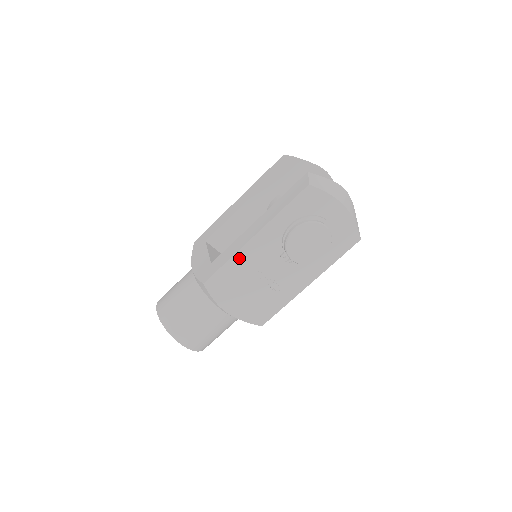
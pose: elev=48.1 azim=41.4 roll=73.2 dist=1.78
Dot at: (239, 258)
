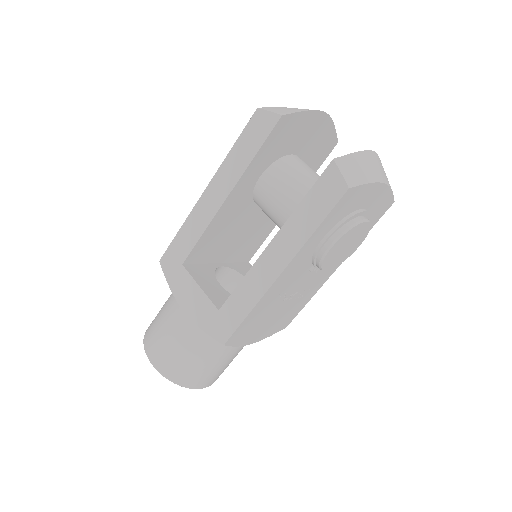
Dot at: (263, 301)
